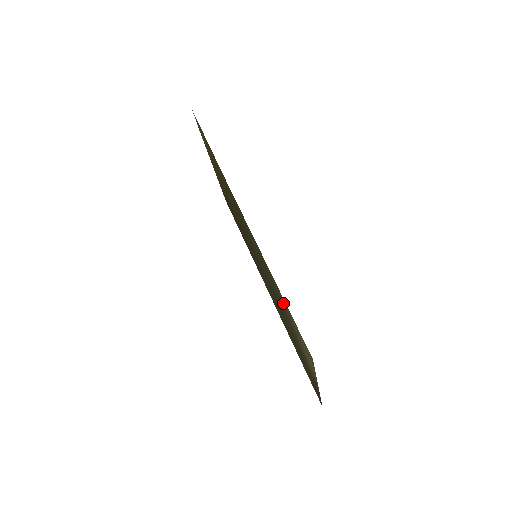
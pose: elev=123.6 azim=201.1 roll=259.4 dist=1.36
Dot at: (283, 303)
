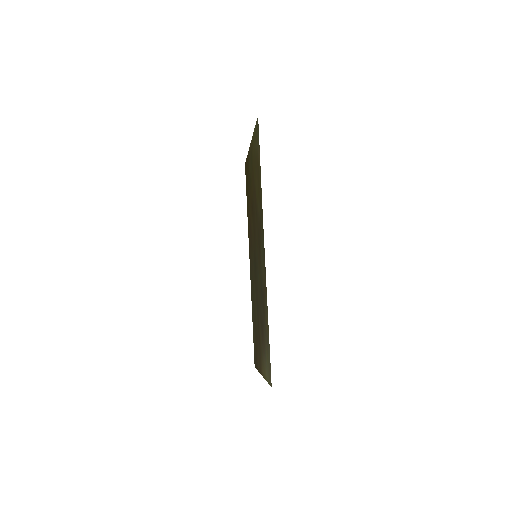
Dot at: (266, 329)
